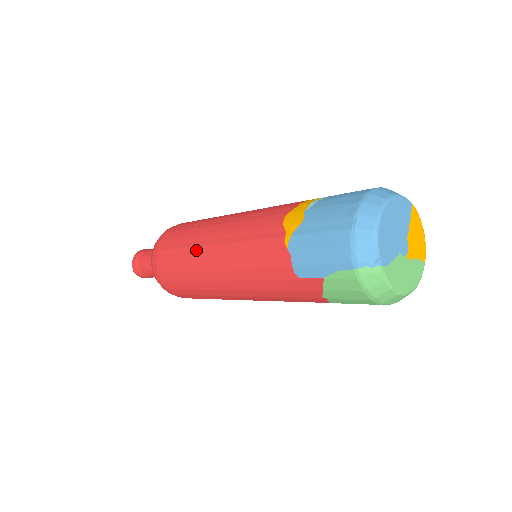
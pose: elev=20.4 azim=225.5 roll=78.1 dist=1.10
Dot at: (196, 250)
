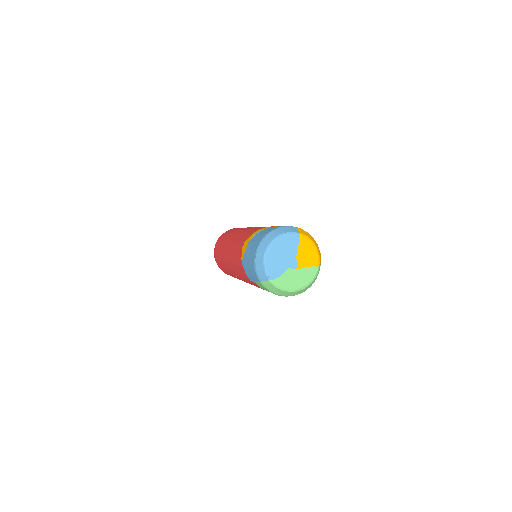
Dot at: (223, 256)
